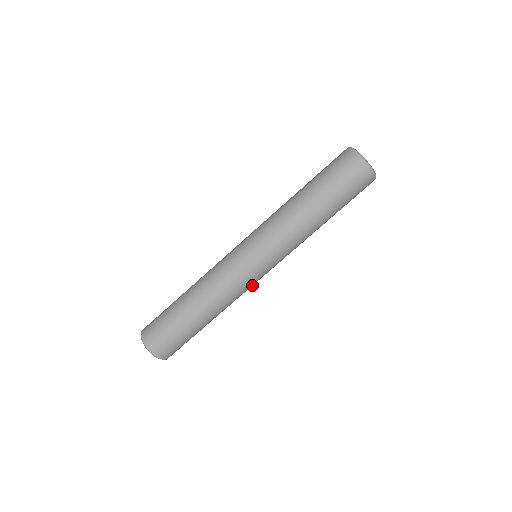
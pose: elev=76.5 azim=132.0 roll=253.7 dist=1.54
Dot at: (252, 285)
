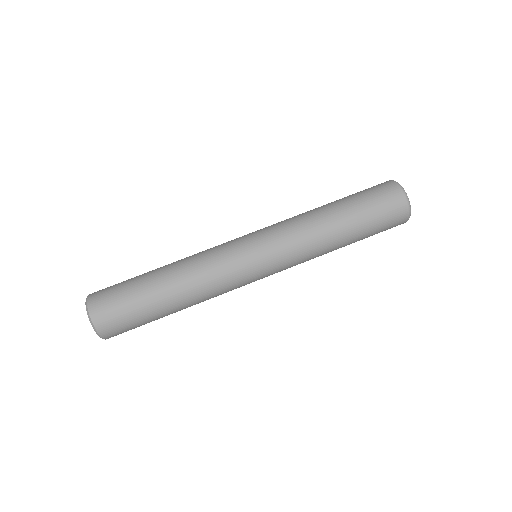
Dot at: (235, 270)
